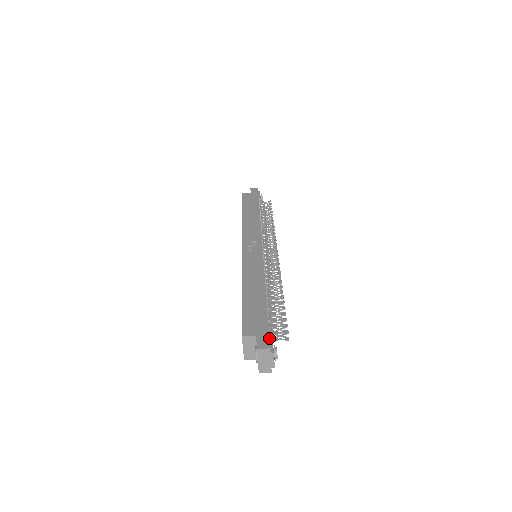
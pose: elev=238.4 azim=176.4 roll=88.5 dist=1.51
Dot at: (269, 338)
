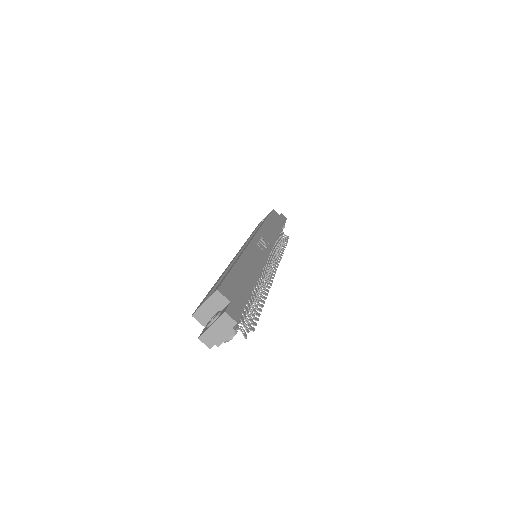
Dot at: occluded
